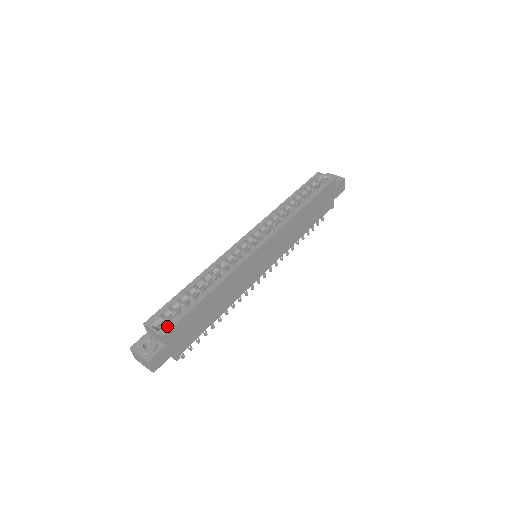
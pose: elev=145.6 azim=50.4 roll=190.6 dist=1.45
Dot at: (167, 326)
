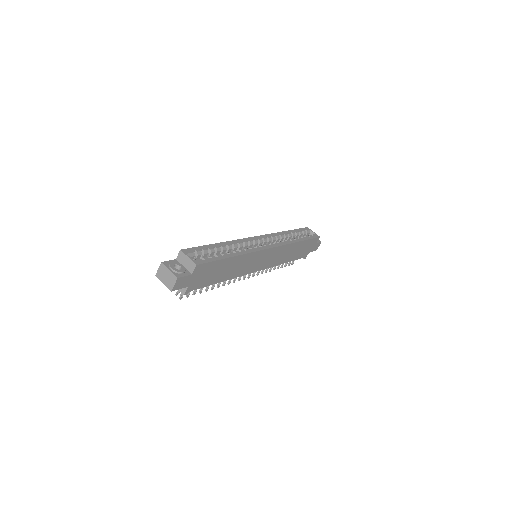
Dot at: (201, 260)
